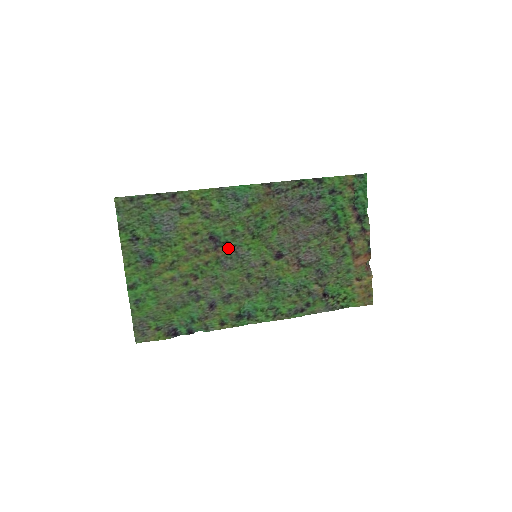
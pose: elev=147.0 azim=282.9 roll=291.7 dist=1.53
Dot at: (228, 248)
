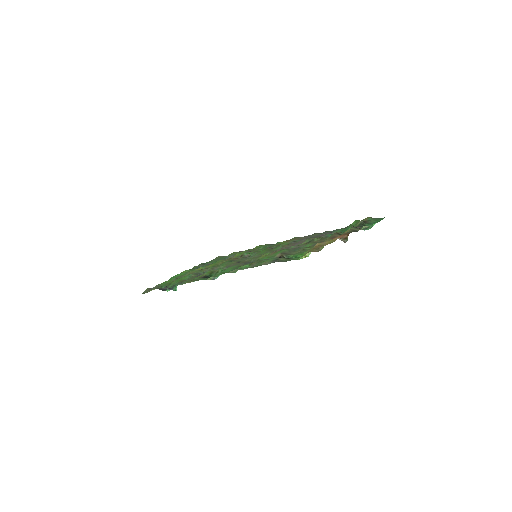
Dot at: occluded
